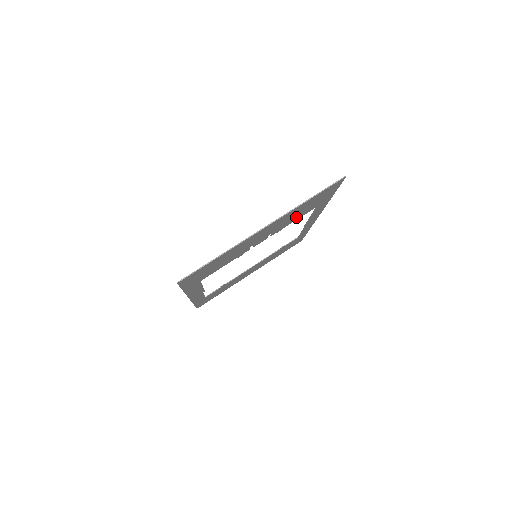
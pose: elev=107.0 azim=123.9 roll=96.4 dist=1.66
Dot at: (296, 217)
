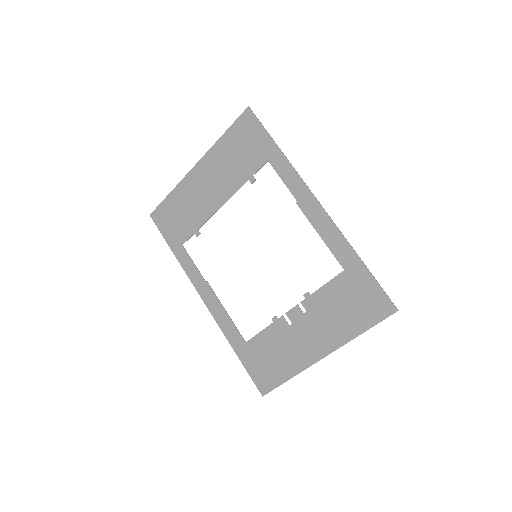
Dot at: (330, 297)
